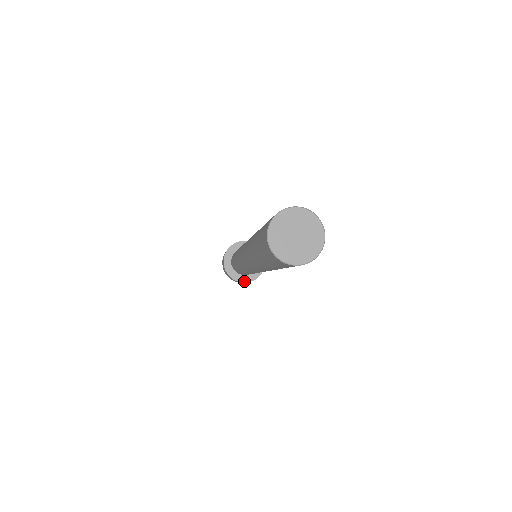
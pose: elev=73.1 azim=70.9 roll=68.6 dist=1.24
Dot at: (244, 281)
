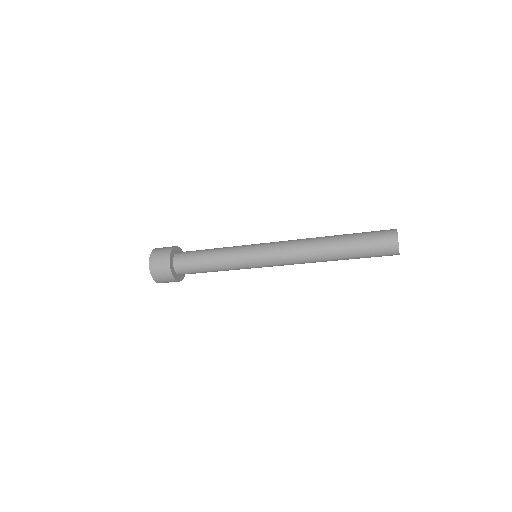
Dot at: (175, 277)
